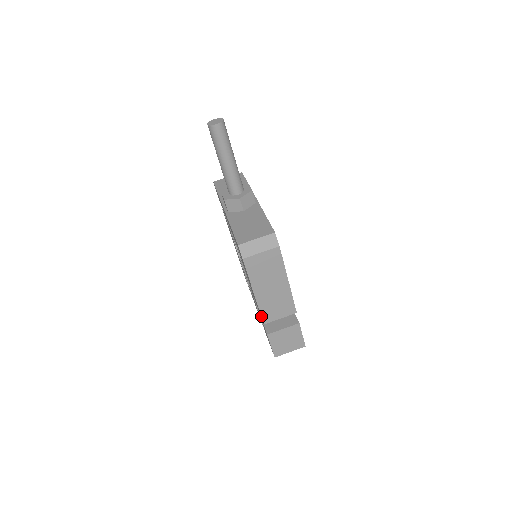
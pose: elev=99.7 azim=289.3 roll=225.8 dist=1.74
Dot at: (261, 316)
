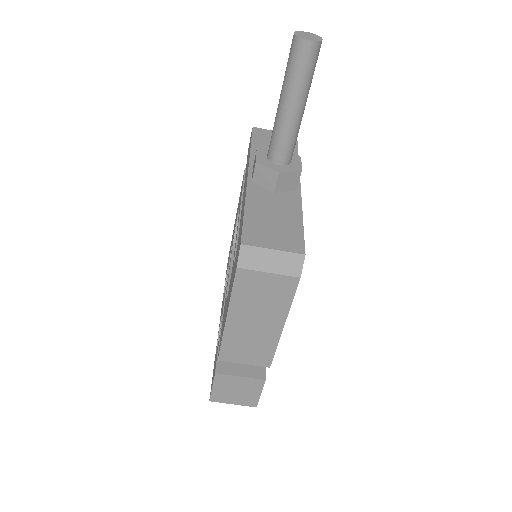
Dot at: (220, 349)
